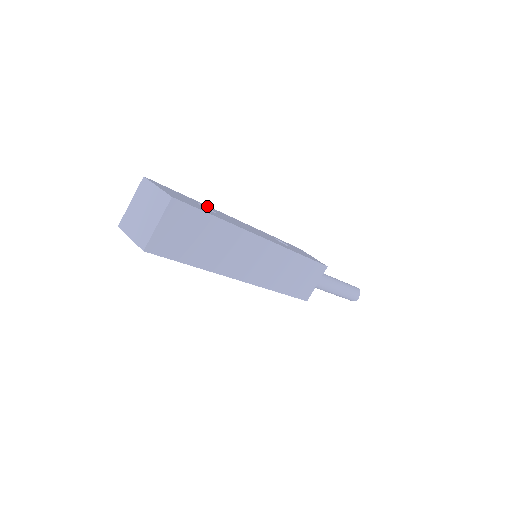
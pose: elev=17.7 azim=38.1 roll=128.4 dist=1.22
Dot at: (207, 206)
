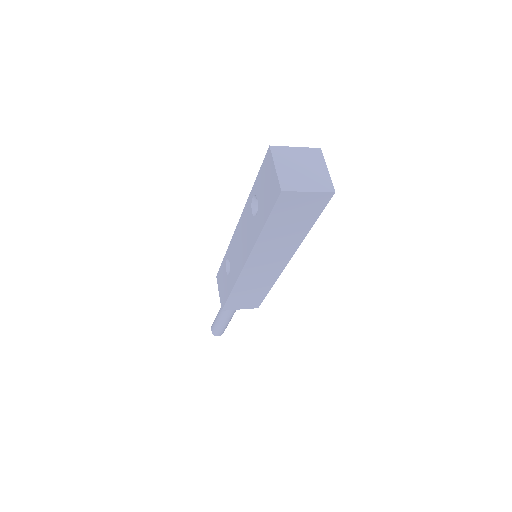
Dot at: occluded
